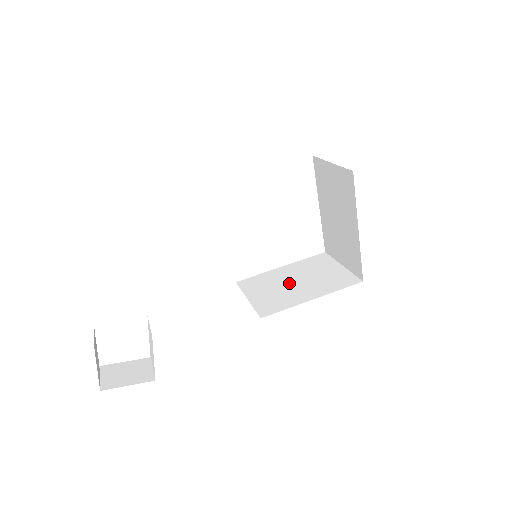
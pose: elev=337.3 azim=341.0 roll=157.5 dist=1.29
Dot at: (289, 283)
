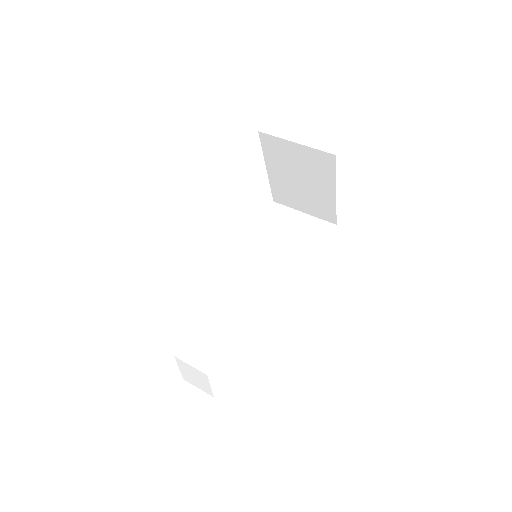
Dot at: (277, 255)
